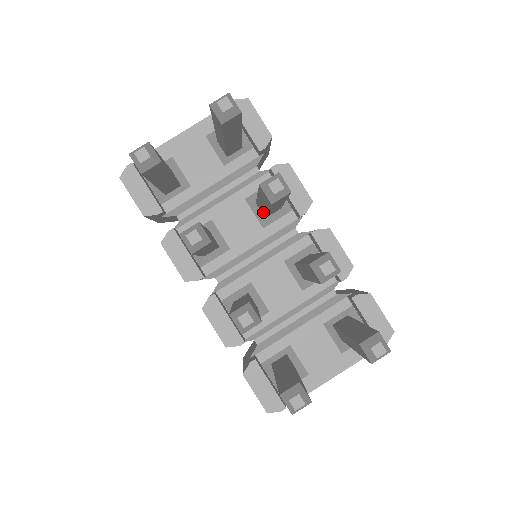
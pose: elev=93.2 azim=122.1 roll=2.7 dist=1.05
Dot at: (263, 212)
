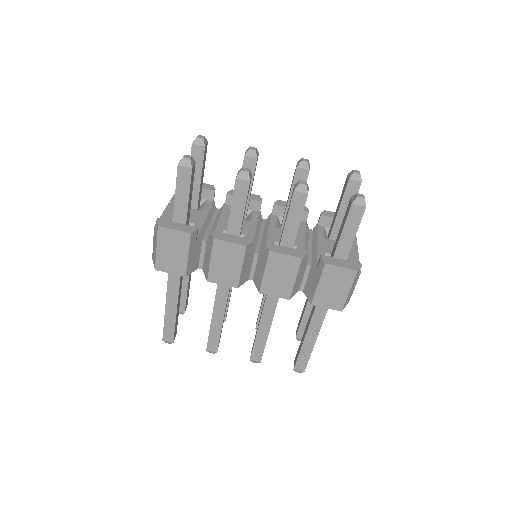
Dot at: occluded
